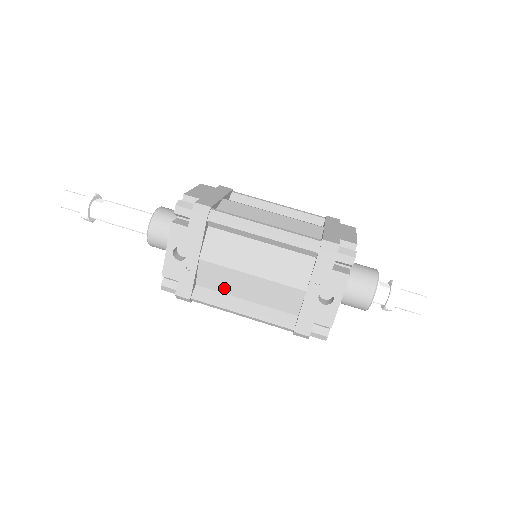
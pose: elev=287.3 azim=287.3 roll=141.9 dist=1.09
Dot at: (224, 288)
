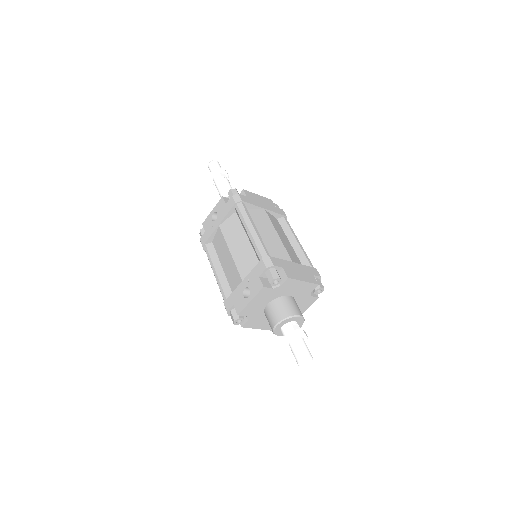
Dot at: (219, 253)
